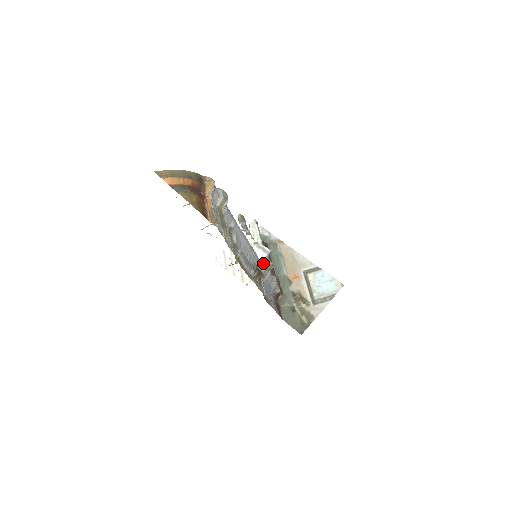
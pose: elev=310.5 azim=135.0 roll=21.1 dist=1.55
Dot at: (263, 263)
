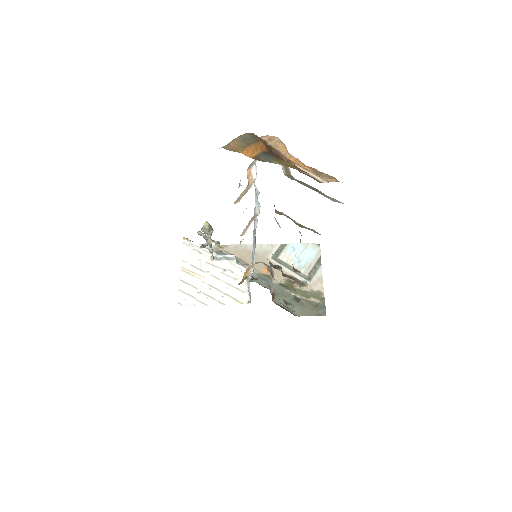
Dot at: (261, 262)
